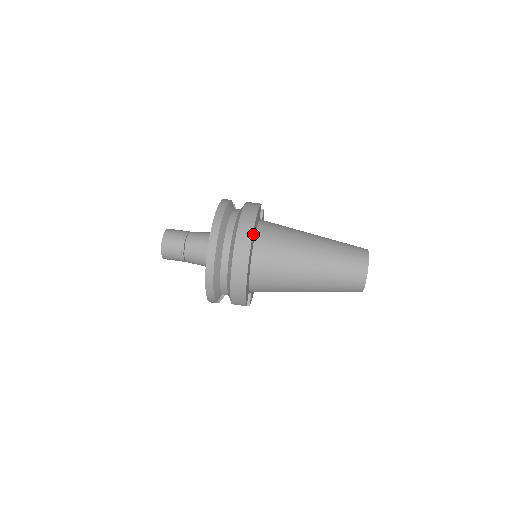
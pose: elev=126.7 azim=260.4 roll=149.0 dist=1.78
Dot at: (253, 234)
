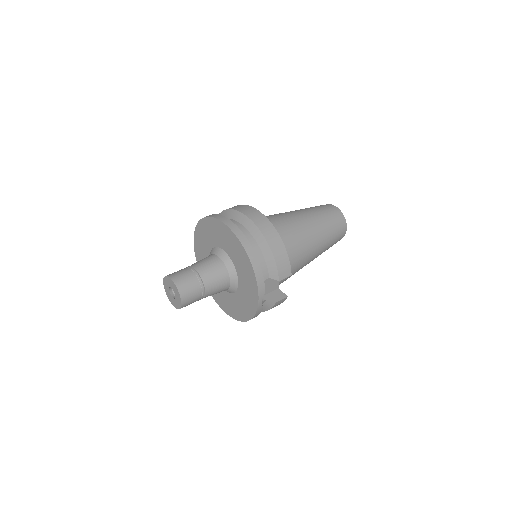
Dot at: occluded
